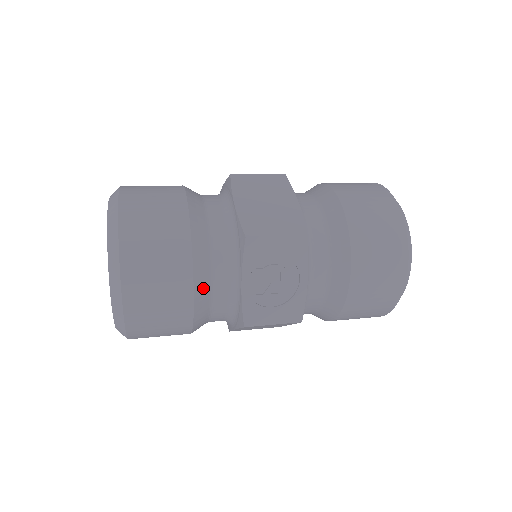
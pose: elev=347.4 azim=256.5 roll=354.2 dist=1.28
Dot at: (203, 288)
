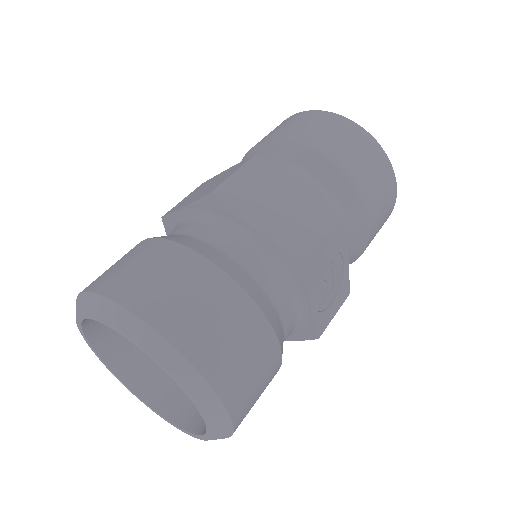
Dot at: (282, 339)
